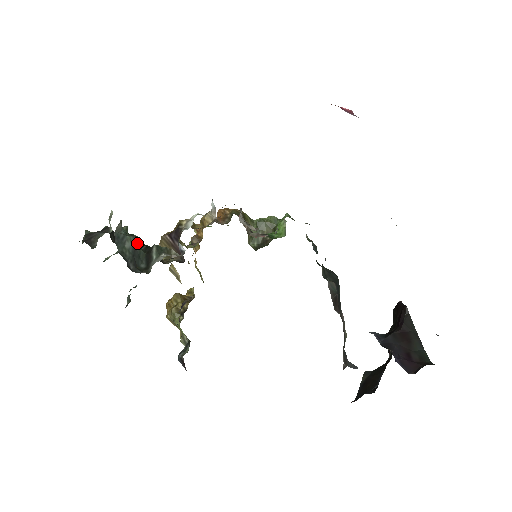
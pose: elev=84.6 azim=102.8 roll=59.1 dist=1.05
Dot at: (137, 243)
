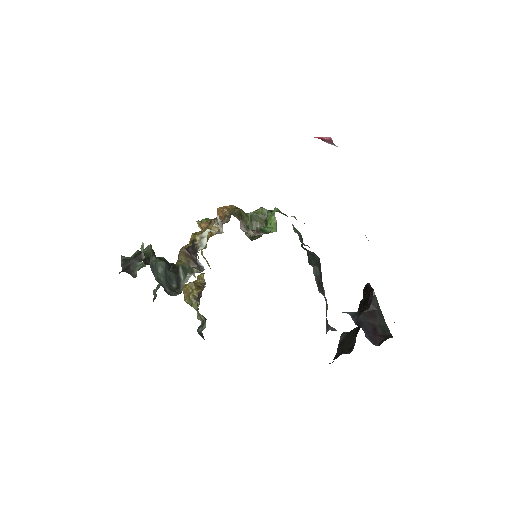
Dot at: (166, 266)
